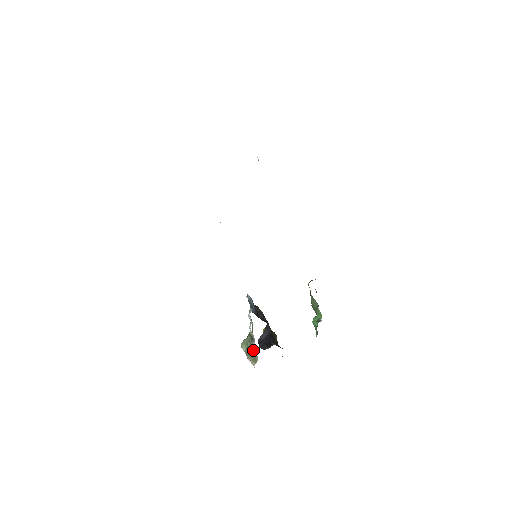
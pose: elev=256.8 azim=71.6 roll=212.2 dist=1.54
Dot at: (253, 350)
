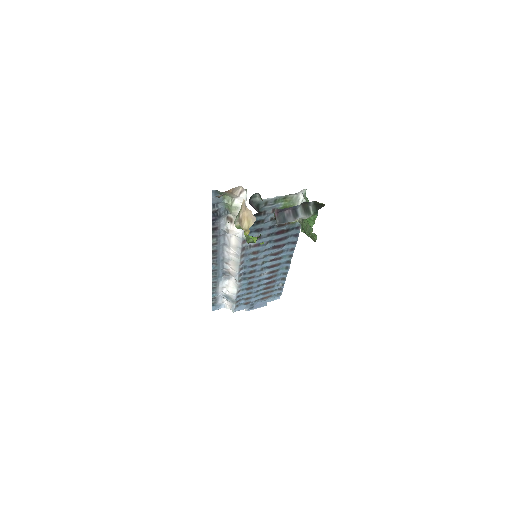
Dot at: occluded
